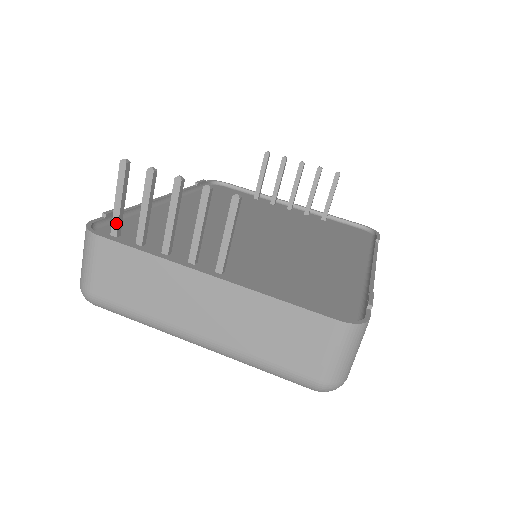
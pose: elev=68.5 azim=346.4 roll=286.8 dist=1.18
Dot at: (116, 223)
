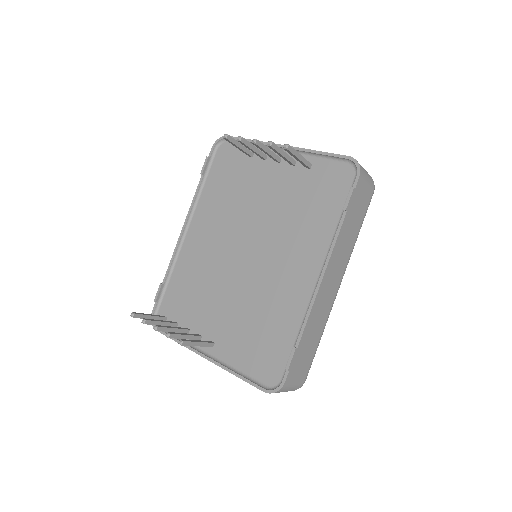
Dot at: occluded
